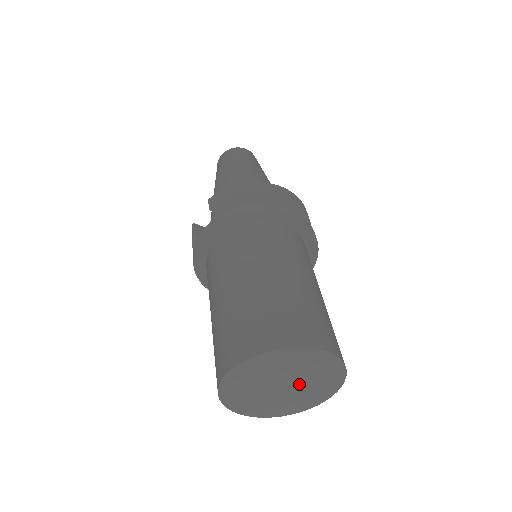
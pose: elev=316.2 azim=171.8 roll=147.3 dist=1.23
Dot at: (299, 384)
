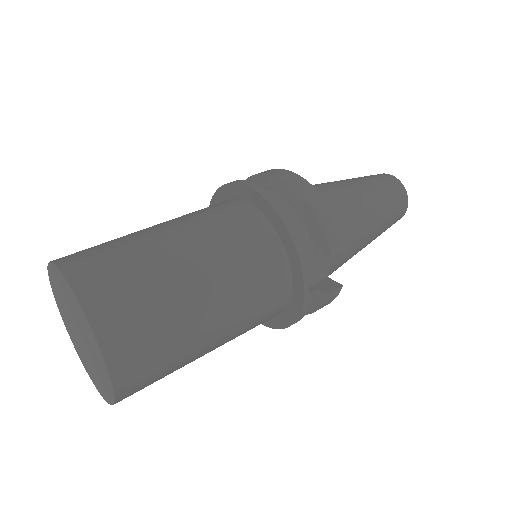
Dot at: (83, 335)
